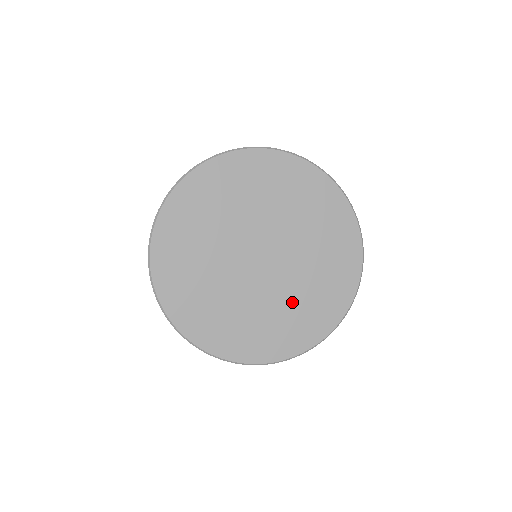
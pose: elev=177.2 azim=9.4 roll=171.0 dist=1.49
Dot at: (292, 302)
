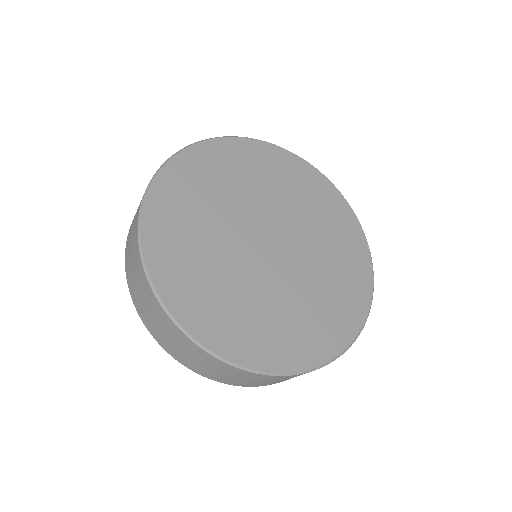
Dot at: (325, 273)
